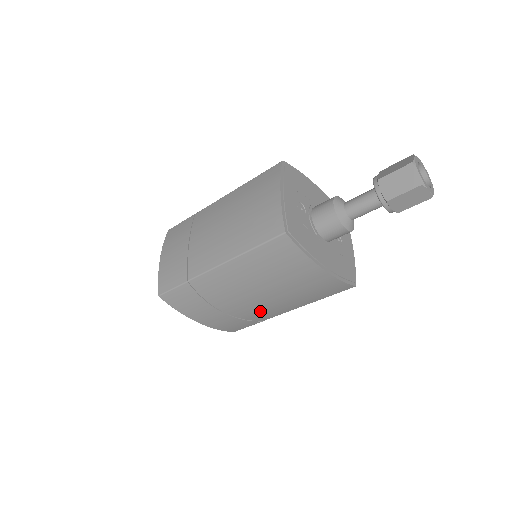
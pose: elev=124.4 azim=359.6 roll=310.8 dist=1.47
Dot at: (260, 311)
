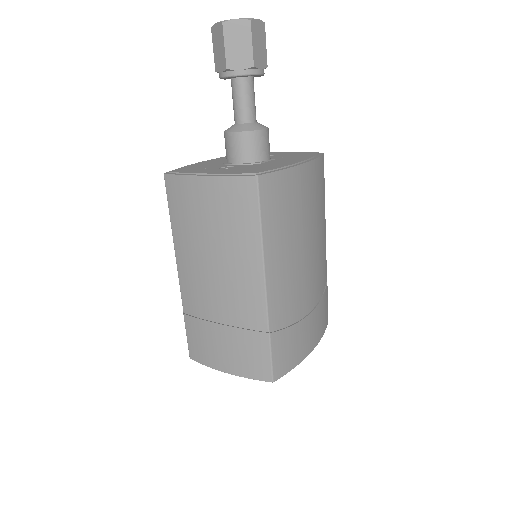
Dot at: (320, 270)
